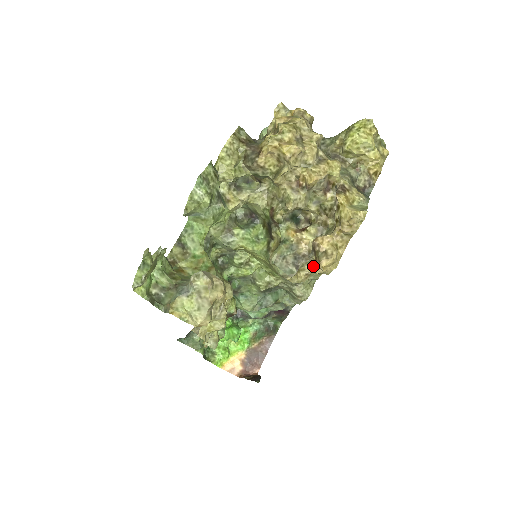
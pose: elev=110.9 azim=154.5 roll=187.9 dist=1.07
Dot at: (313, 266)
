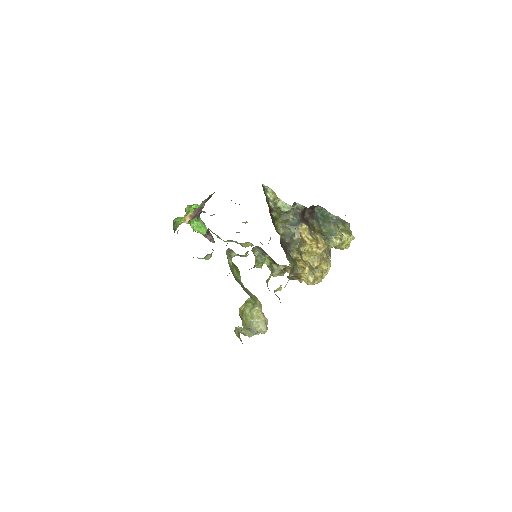
Dot at: occluded
